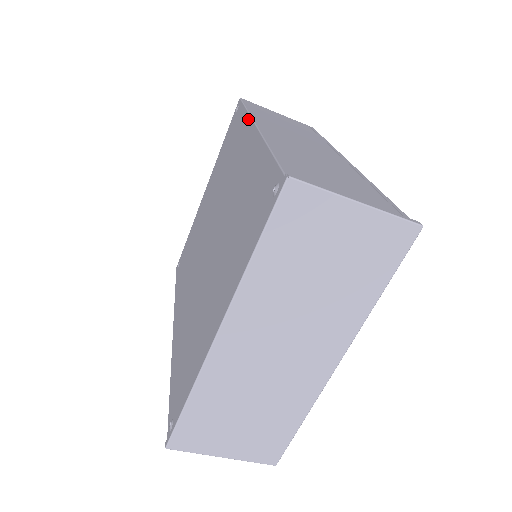
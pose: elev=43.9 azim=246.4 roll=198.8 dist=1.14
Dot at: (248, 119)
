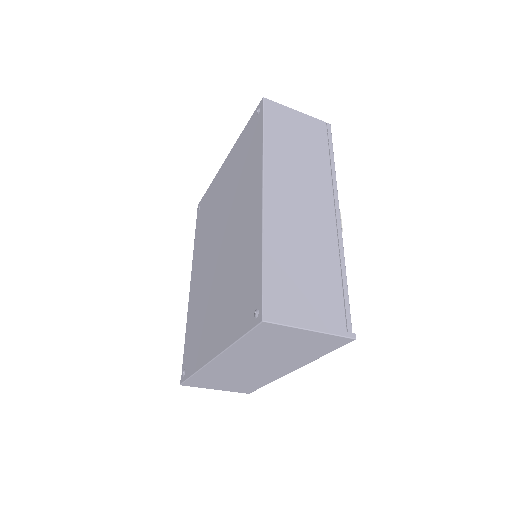
Dot at: (261, 162)
